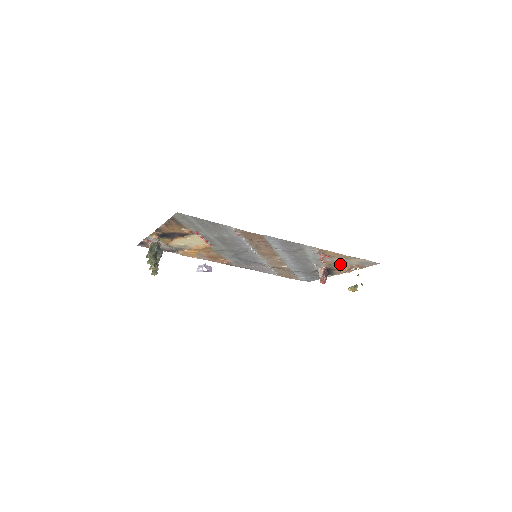
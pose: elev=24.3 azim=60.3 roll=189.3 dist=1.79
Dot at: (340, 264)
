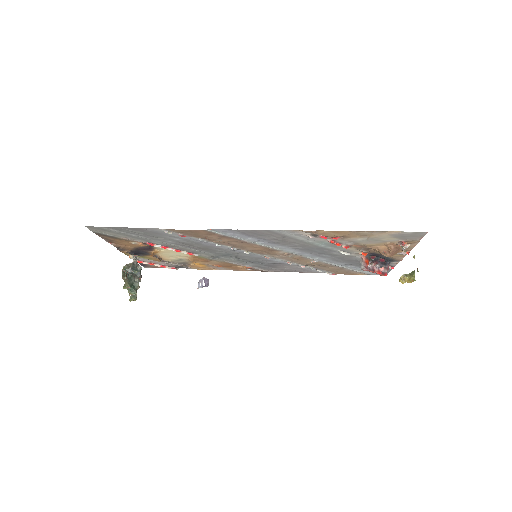
Dot at: (375, 245)
